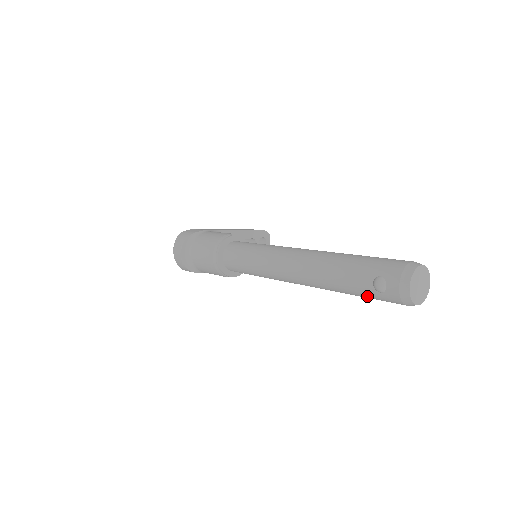
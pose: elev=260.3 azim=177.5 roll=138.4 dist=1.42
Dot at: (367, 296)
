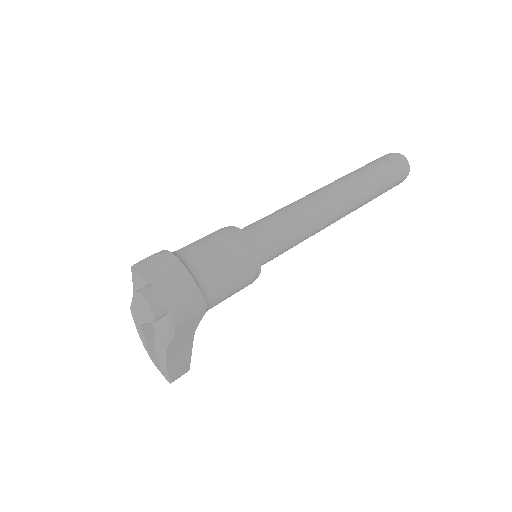
Dot at: (389, 177)
